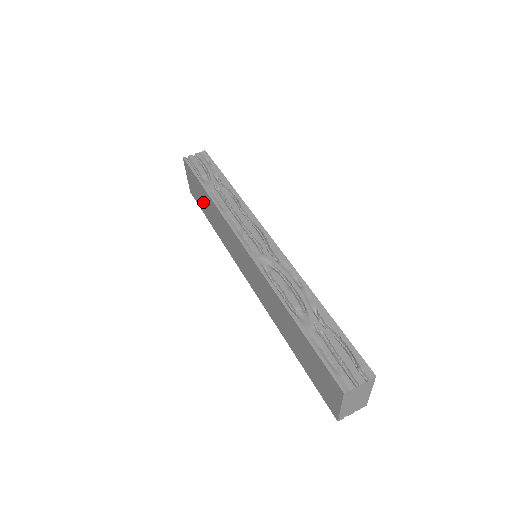
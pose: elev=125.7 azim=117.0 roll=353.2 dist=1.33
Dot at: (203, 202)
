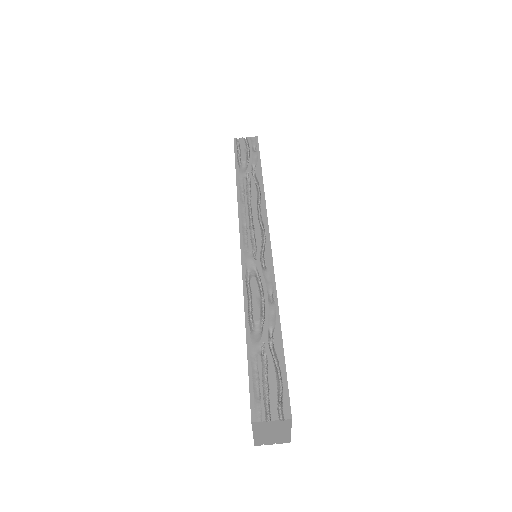
Dot at: occluded
